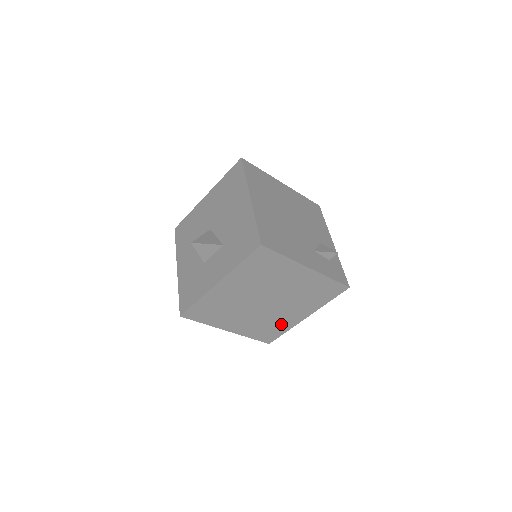
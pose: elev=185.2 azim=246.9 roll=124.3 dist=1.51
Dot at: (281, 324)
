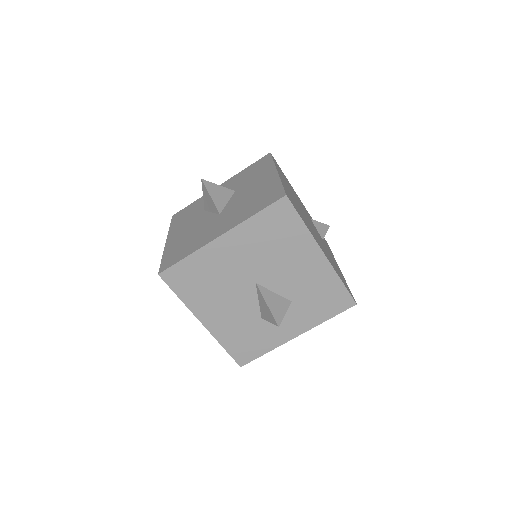
Dot at: occluded
